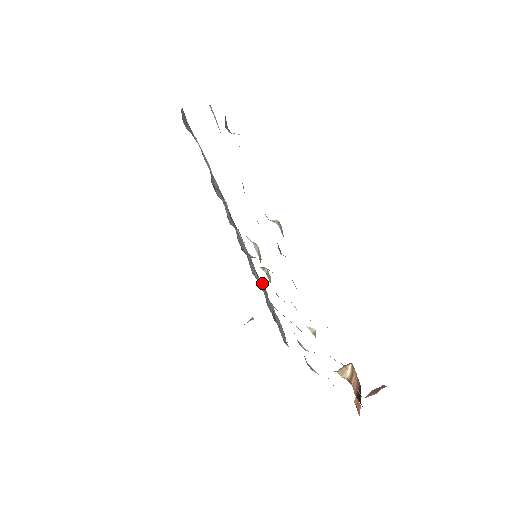
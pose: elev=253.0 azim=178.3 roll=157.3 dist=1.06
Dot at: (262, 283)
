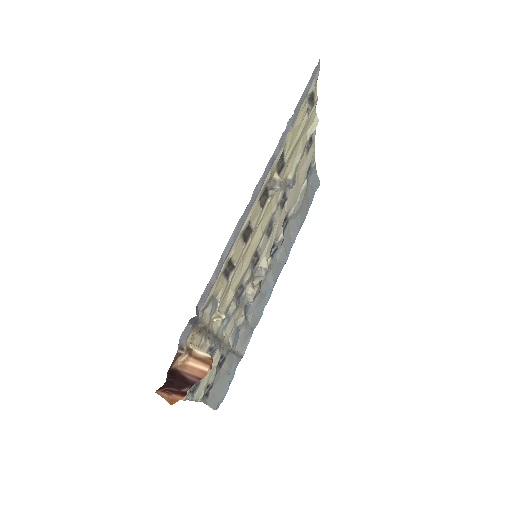
Dot at: (243, 310)
